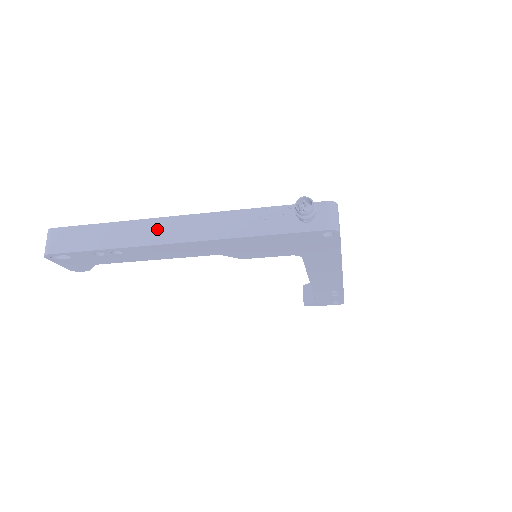
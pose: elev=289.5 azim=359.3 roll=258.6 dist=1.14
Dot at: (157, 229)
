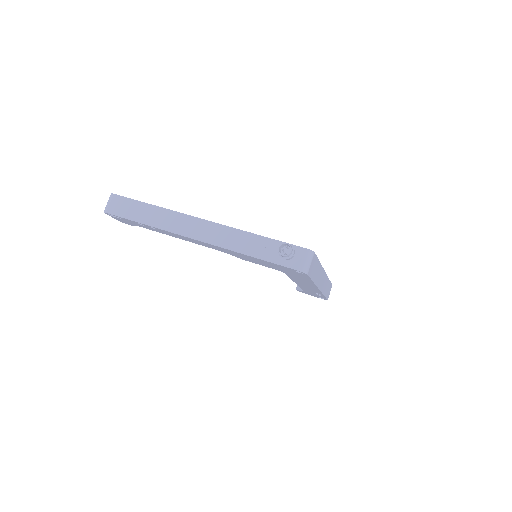
Dot at: (184, 223)
